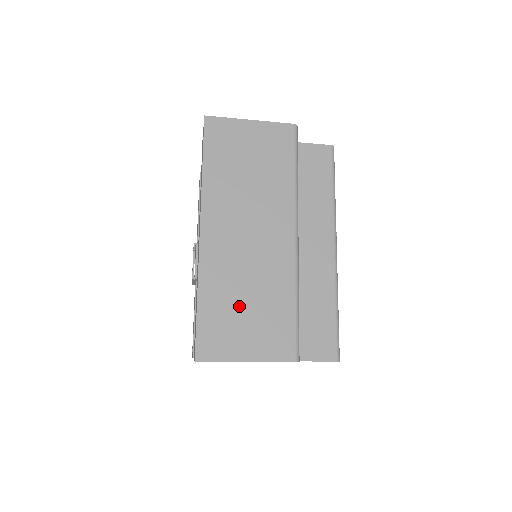
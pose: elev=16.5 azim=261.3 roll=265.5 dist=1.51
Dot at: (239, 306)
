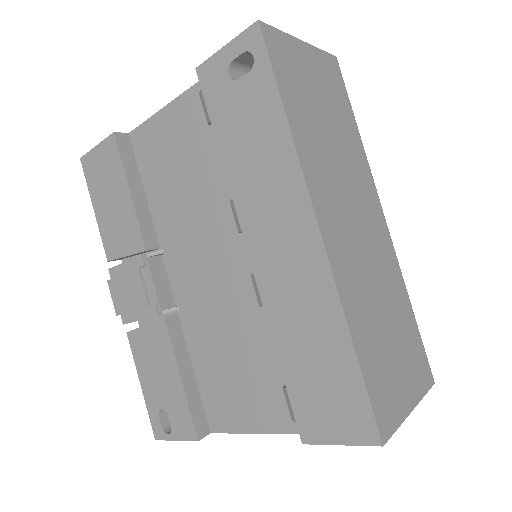
Dot at: (384, 334)
